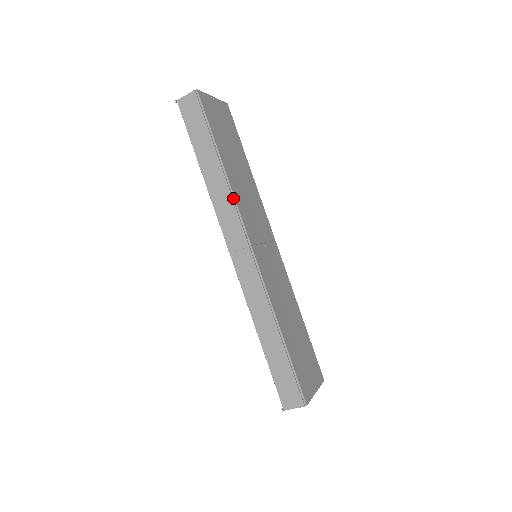
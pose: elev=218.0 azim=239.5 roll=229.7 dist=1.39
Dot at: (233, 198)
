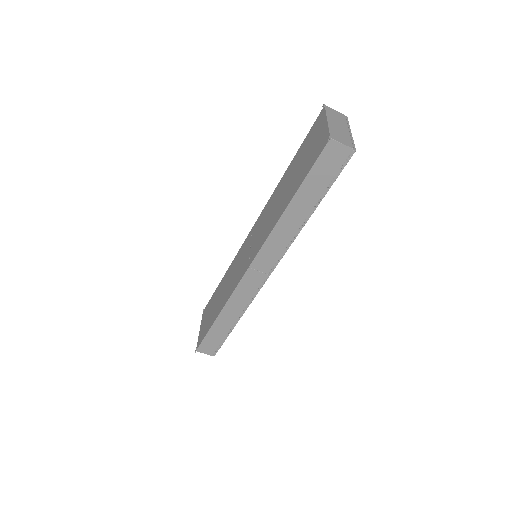
Dot at: (291, 243)
